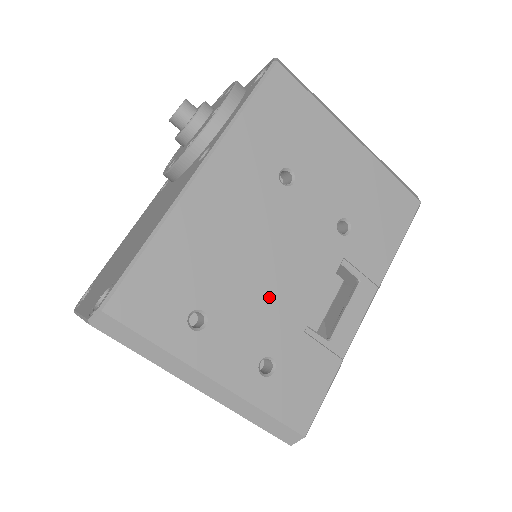
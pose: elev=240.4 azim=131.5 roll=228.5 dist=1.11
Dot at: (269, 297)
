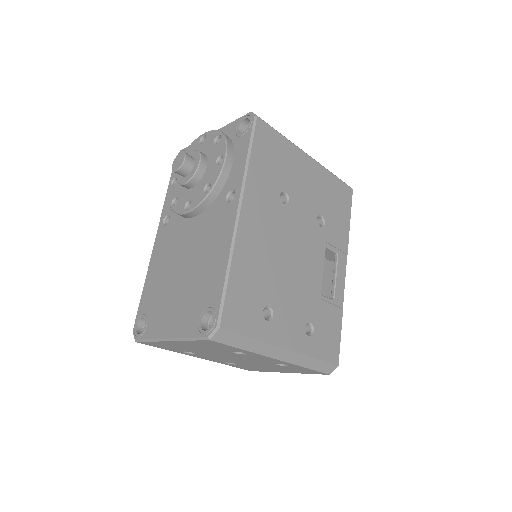
Dot at: (298, 283)
